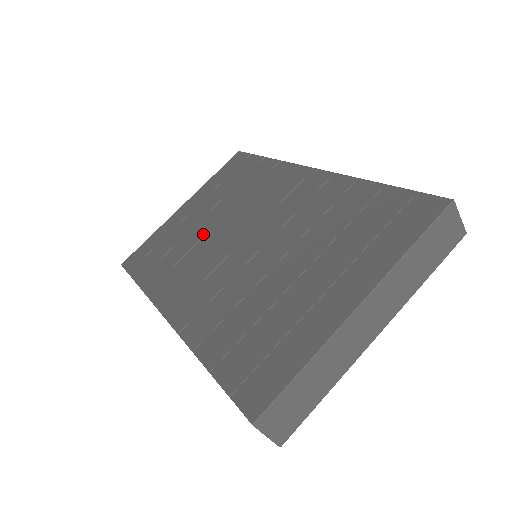
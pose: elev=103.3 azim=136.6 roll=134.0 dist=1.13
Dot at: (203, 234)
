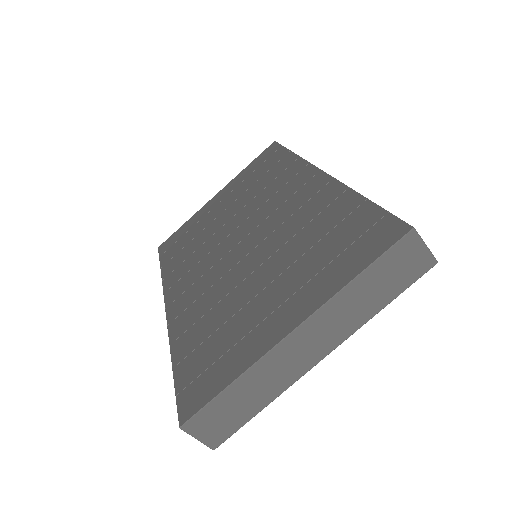
Dot at: (218, 228)
